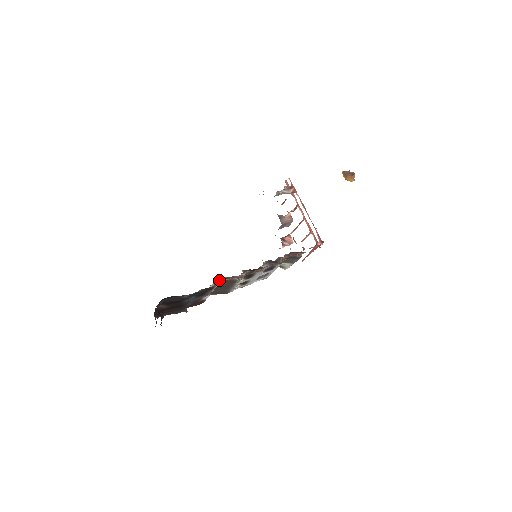
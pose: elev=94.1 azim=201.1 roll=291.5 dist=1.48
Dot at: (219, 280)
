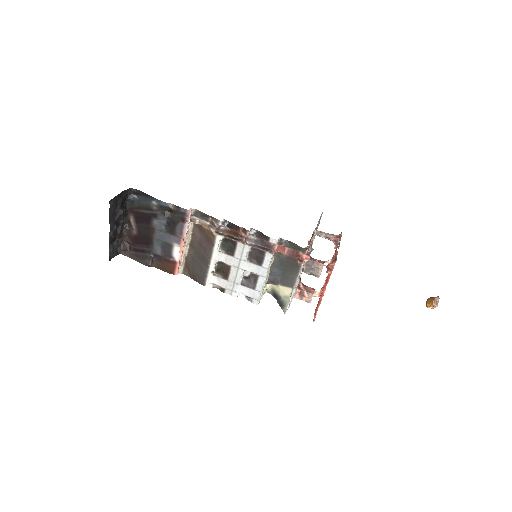
Dot at: (195, 214)
